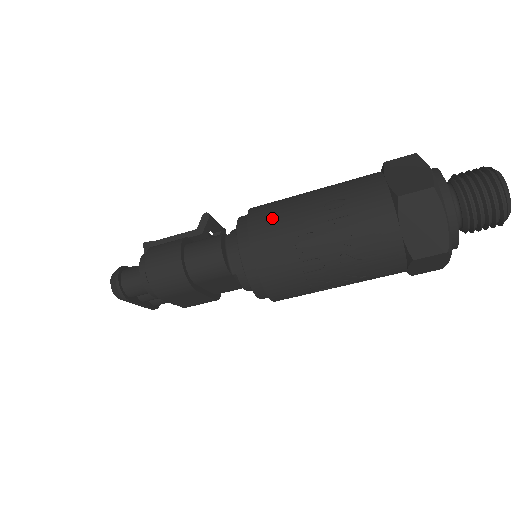
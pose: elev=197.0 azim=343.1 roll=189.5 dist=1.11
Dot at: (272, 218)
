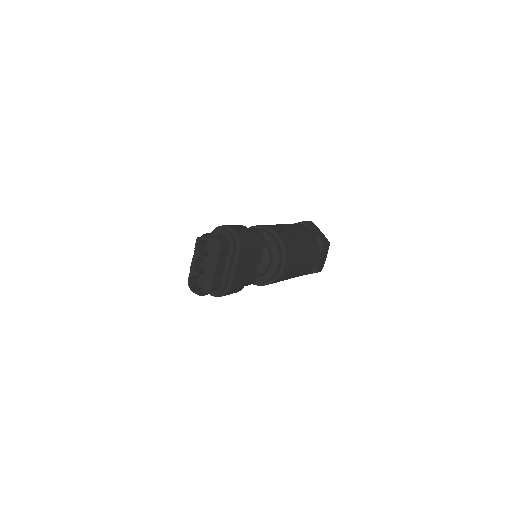
Dot at: occluded
